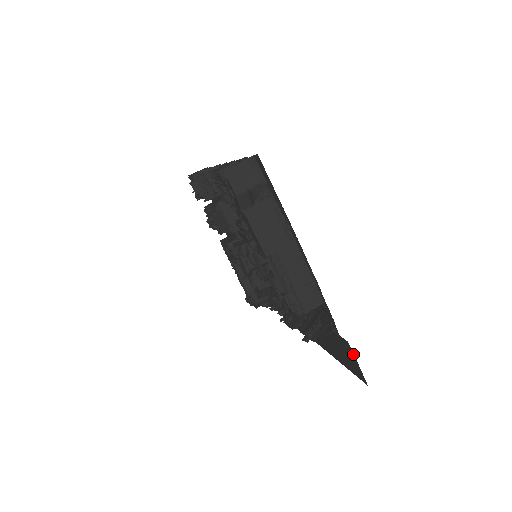
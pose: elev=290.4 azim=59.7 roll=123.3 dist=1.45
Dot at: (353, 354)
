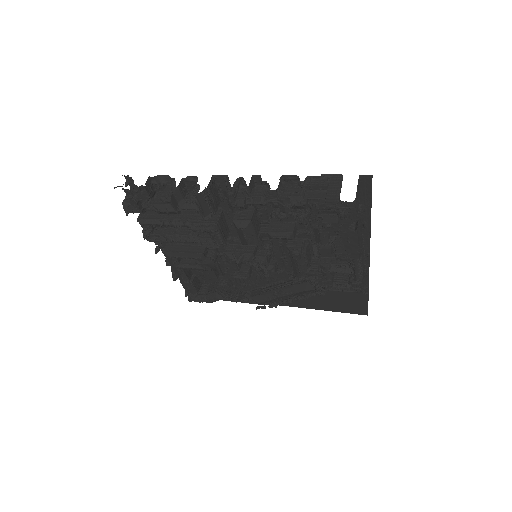
Dot at: (367, 300)
